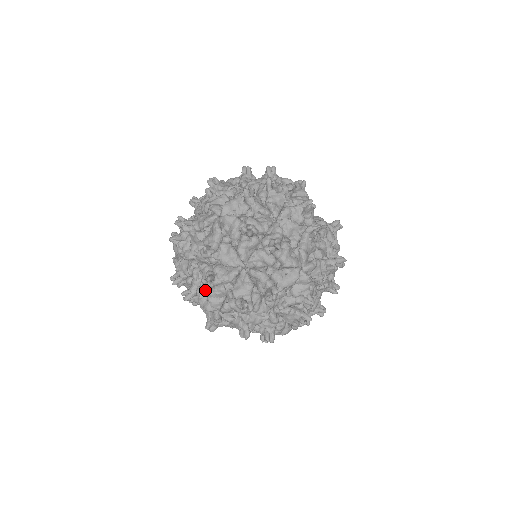
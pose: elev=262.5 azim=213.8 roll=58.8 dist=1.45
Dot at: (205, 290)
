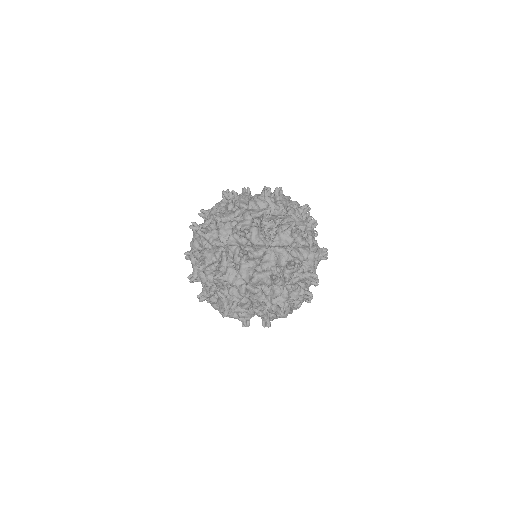
Dot at: occluded
